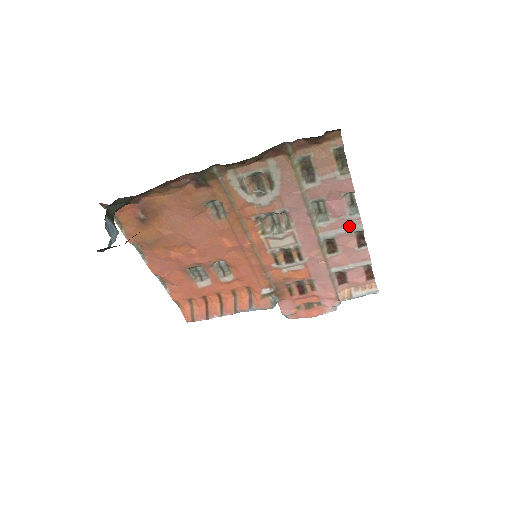
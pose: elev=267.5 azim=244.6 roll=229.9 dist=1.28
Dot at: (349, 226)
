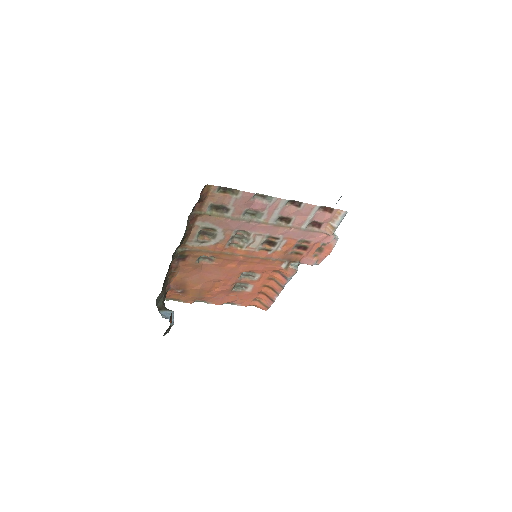
Dot at: (278, 206)
